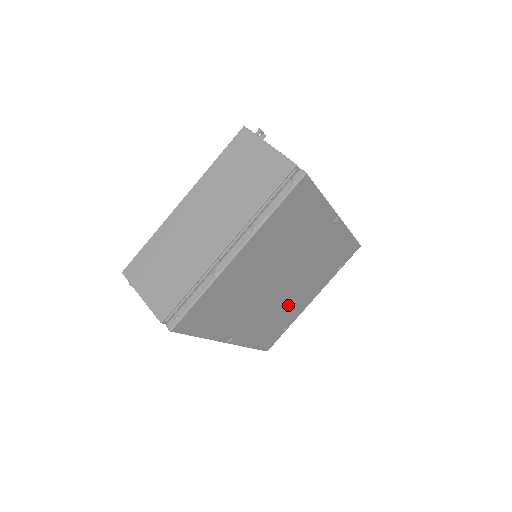
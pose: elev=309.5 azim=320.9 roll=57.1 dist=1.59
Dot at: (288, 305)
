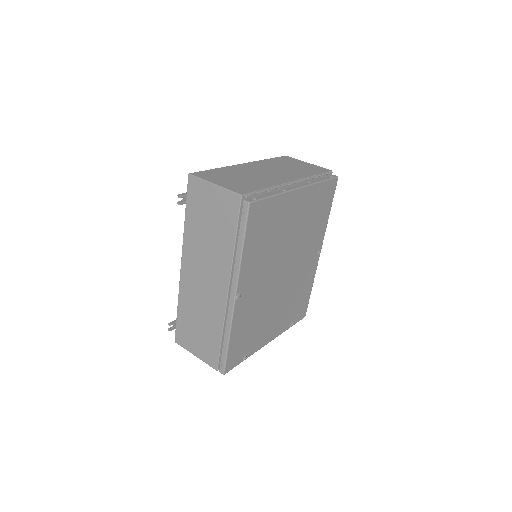
Dot at: (265, 317)
